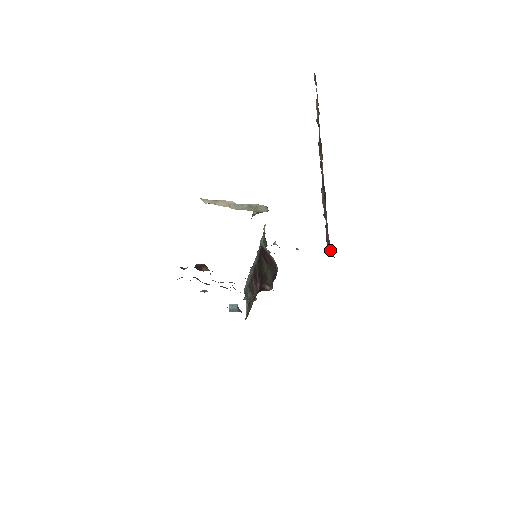
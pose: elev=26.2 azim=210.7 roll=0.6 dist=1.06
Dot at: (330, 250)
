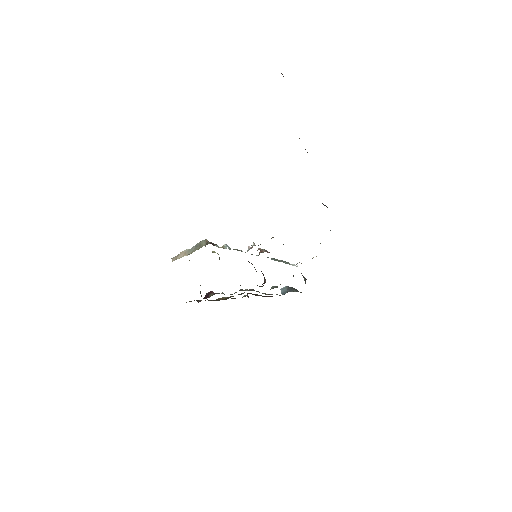
Dot at: occluded
